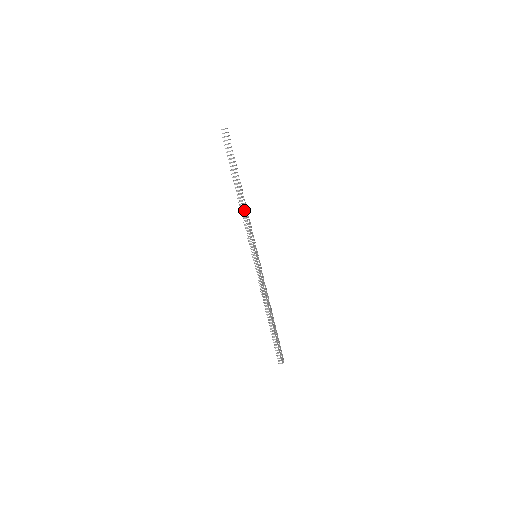
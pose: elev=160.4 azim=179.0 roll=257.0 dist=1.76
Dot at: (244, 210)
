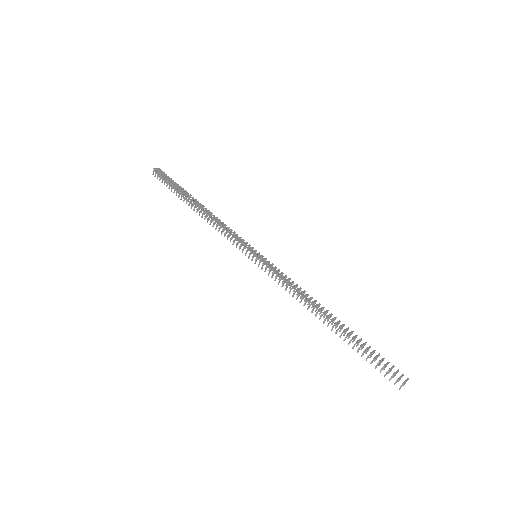
Dot at: (215, 221)
